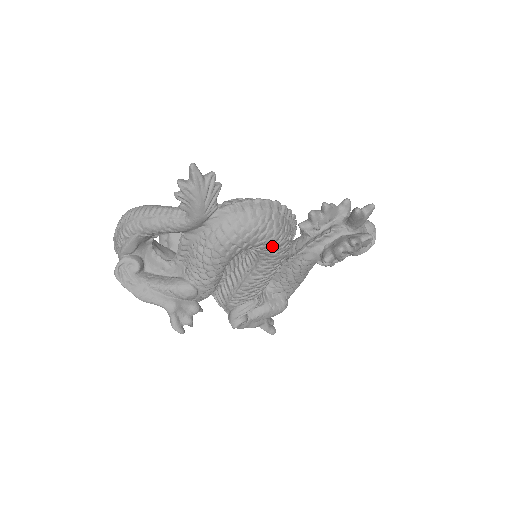
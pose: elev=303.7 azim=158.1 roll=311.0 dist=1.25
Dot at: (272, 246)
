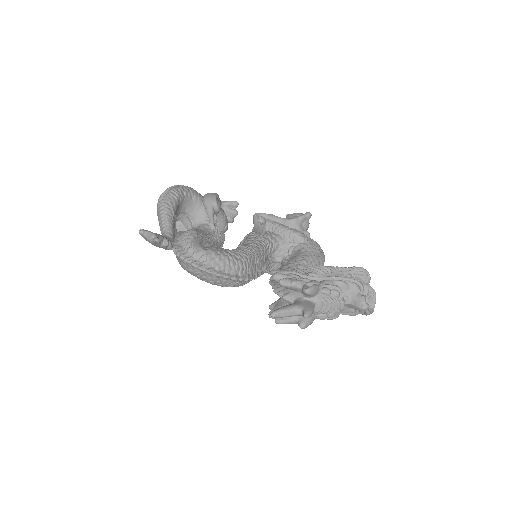
Dot at: occluded
